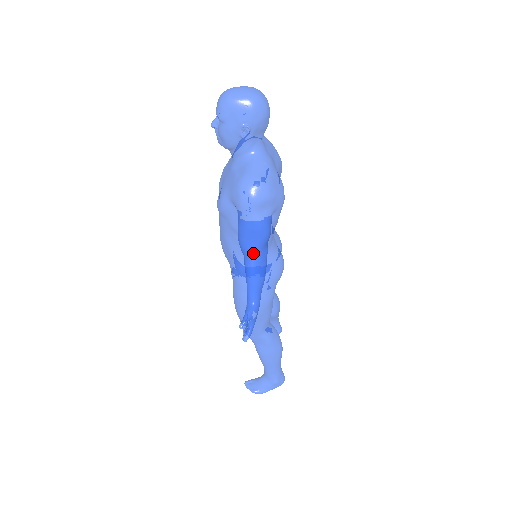
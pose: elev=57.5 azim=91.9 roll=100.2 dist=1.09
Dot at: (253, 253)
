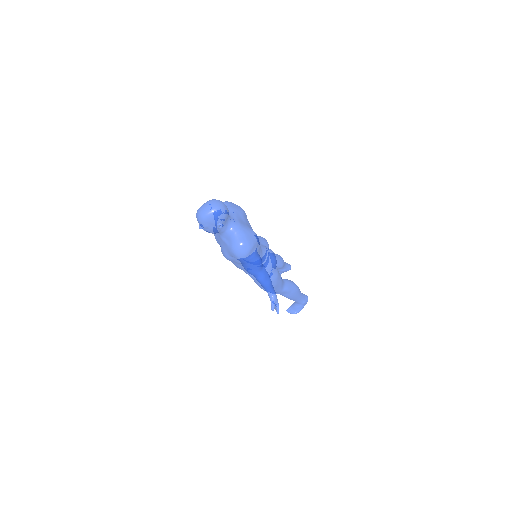
Dot at: (258, 274)
